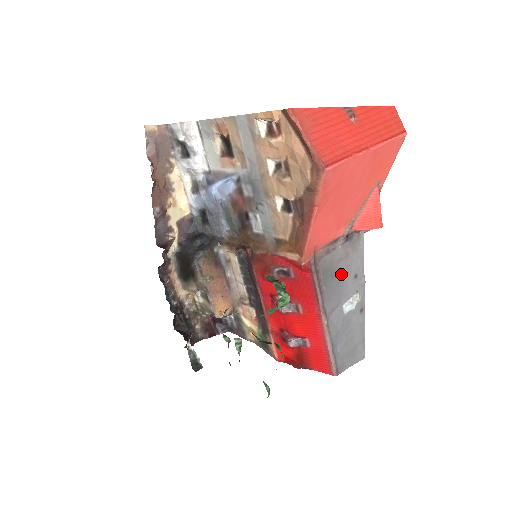
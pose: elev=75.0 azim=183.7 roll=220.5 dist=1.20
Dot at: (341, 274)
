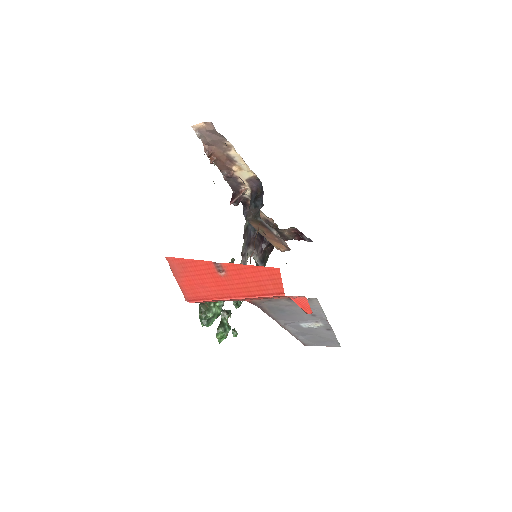
Dot at: (292, 311)
